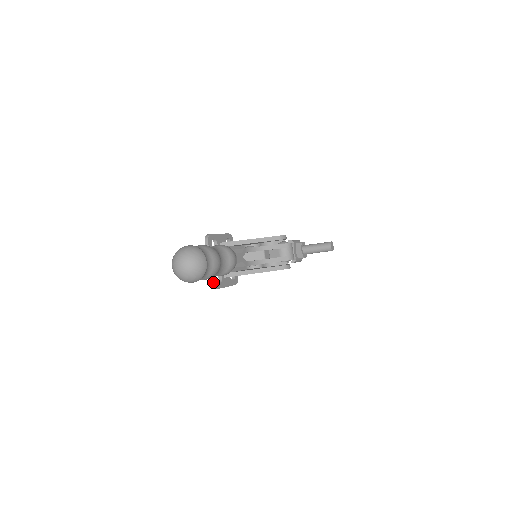
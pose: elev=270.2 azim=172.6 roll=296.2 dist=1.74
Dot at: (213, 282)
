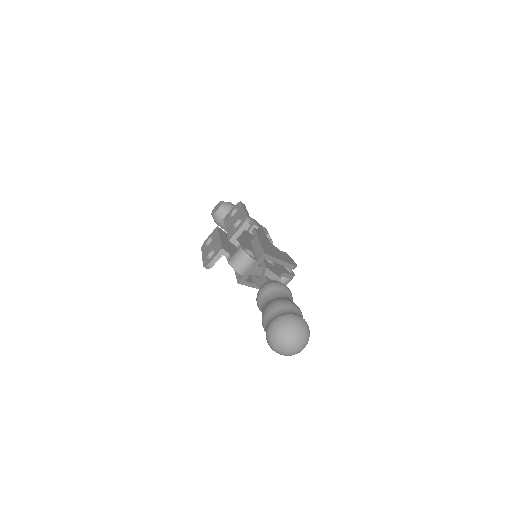
Dot at: (213, 265)
